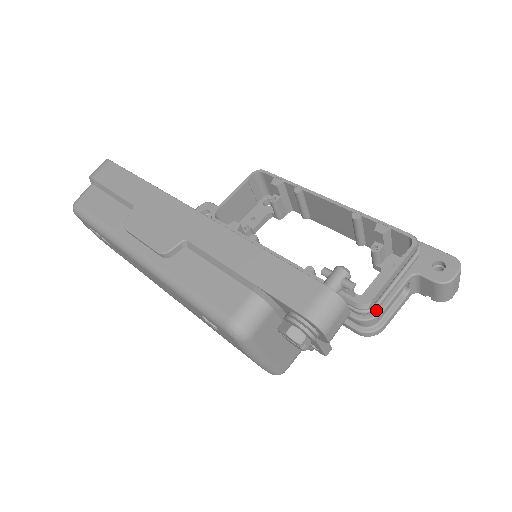
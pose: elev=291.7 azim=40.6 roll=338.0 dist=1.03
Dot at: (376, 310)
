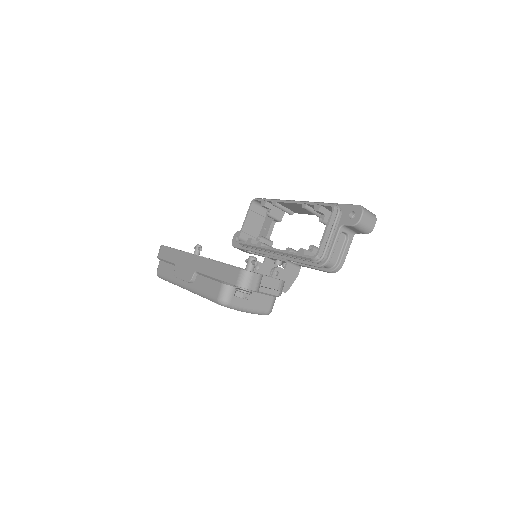
Dot at: (326, 257)
